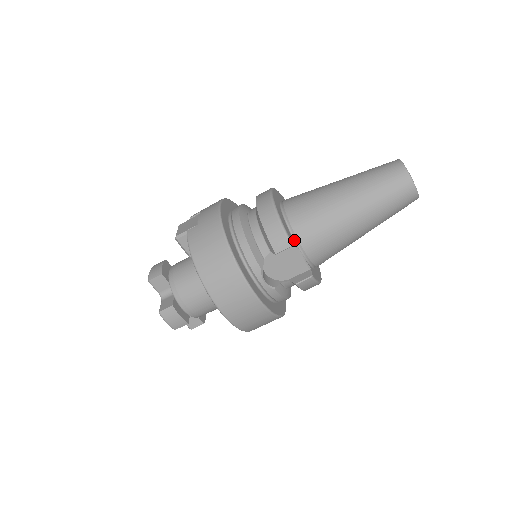
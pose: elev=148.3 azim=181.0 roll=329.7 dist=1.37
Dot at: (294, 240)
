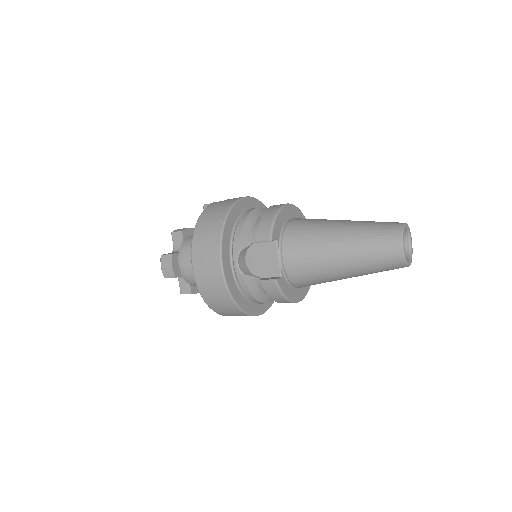
Dot at: (279, 243)
